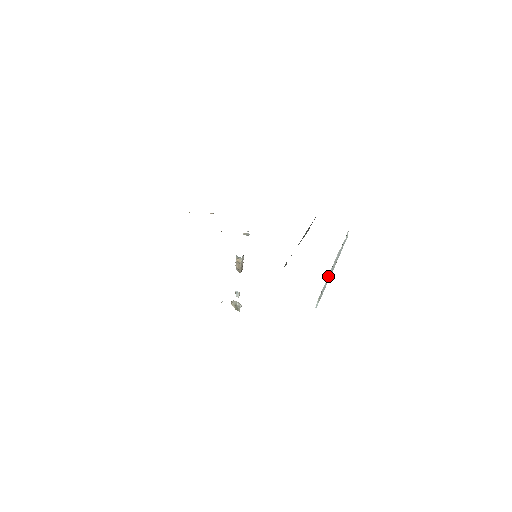
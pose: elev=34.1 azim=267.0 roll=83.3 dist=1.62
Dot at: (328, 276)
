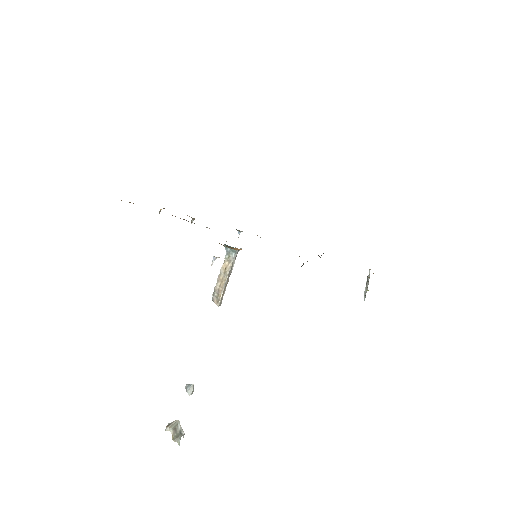
Dot at: (366, 284)
